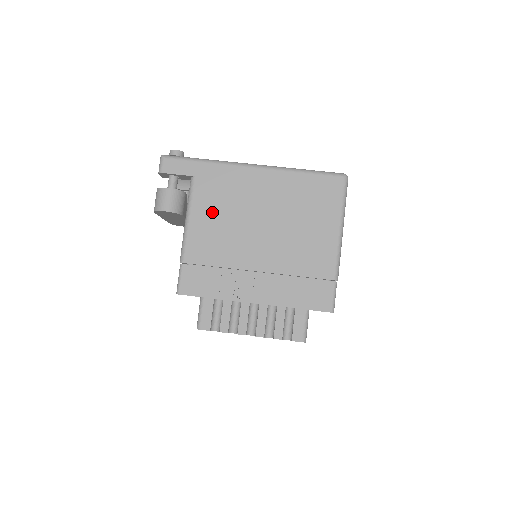
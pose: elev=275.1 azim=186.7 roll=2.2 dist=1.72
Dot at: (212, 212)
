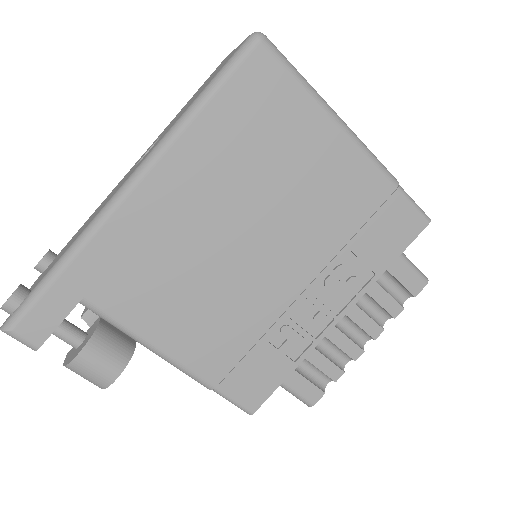
Dot at: (166, 305)
